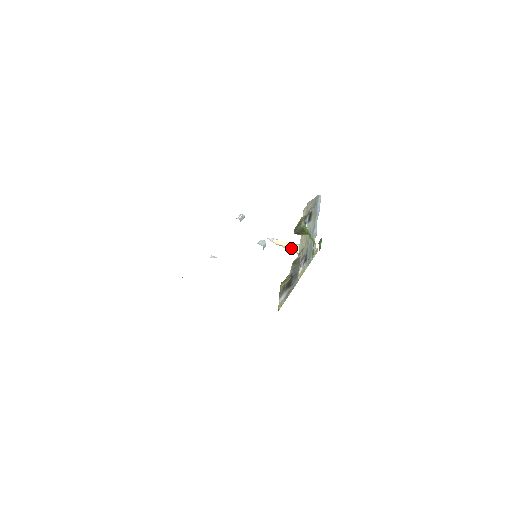
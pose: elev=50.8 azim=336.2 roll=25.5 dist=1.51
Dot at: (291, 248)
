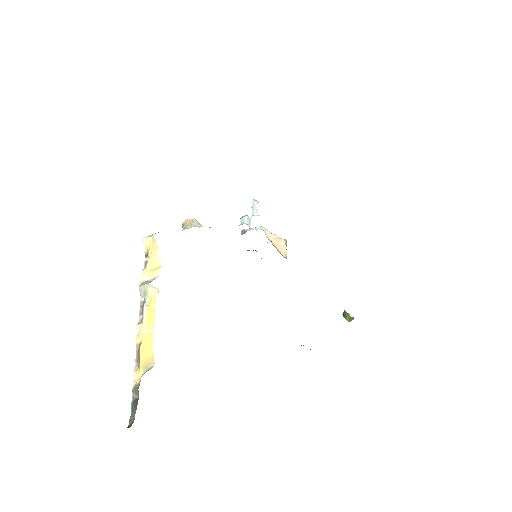
Dot at: (276, 245)
